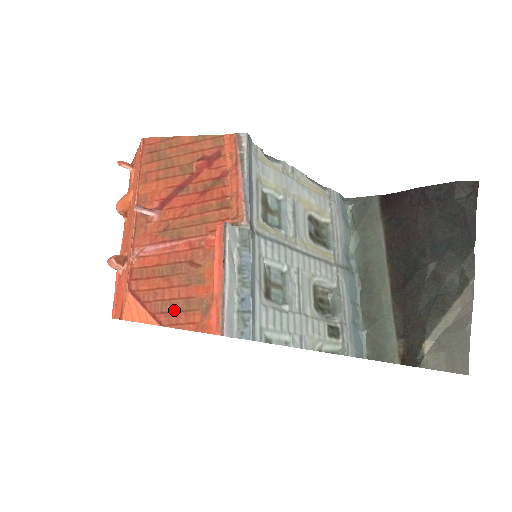
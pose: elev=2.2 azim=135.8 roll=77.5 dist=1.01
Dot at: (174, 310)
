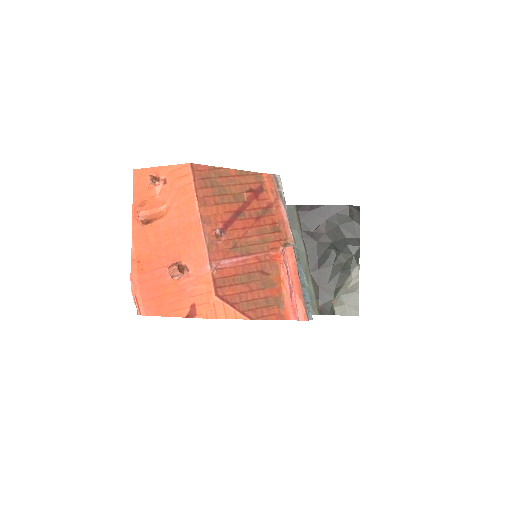
Dot at: (258, 307)
